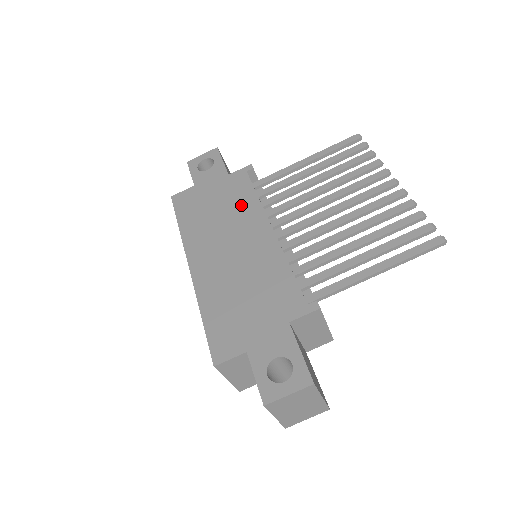
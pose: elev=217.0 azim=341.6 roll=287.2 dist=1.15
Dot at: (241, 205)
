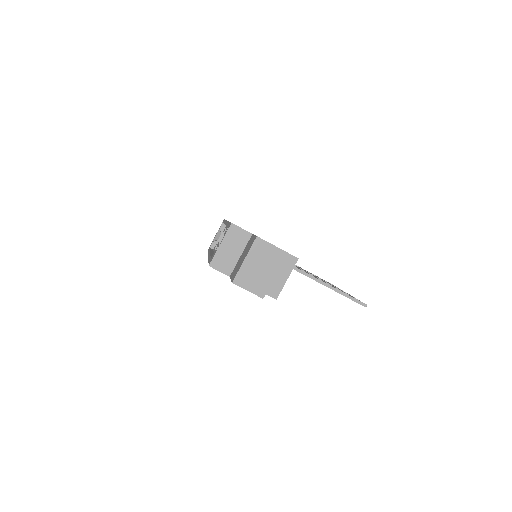
Dot at: occluded
